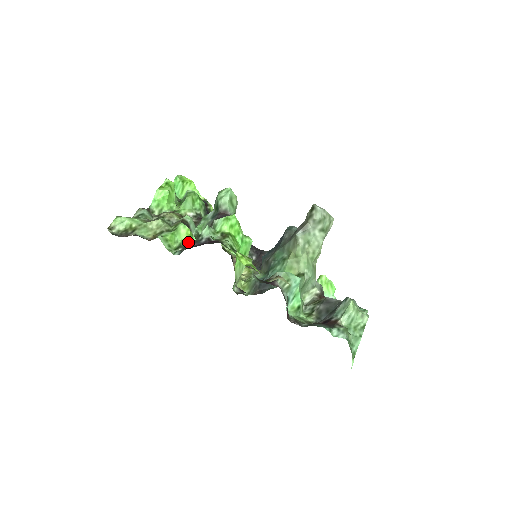
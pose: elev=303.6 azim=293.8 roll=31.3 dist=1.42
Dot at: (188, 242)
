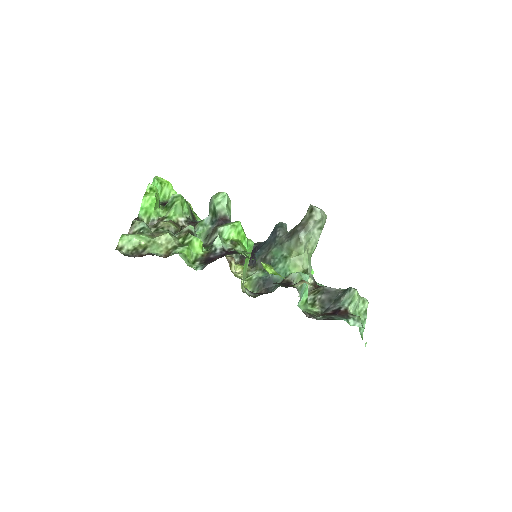
Dot at: (203, 254)
